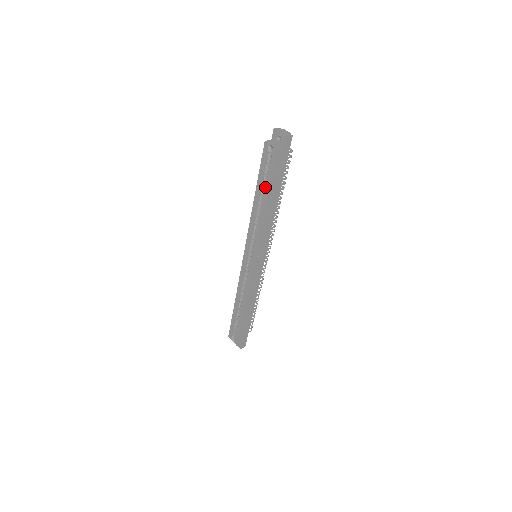
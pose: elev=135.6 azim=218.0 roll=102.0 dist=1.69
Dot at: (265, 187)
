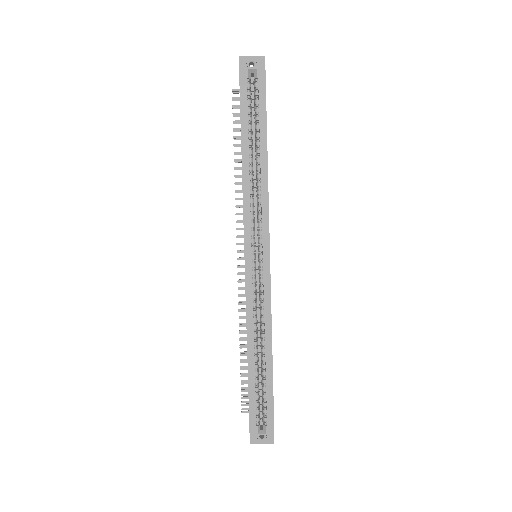
Dot at: (251, 135)
